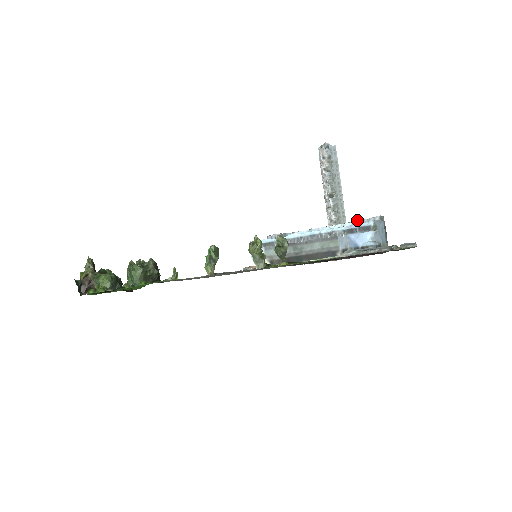
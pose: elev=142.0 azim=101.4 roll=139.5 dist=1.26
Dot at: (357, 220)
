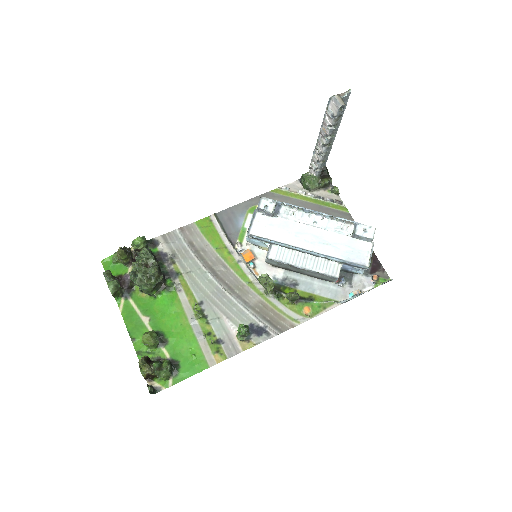
Dot at: (353, 235)
